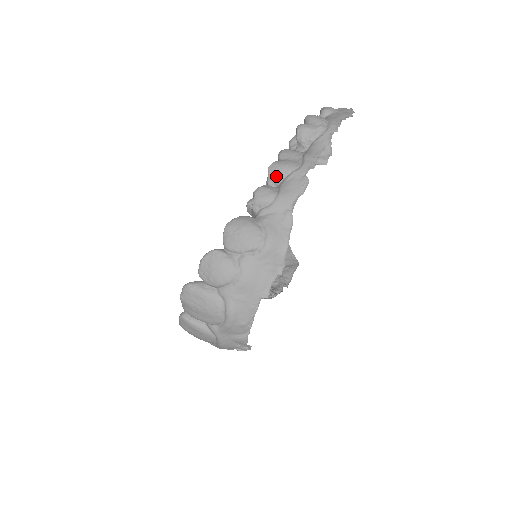
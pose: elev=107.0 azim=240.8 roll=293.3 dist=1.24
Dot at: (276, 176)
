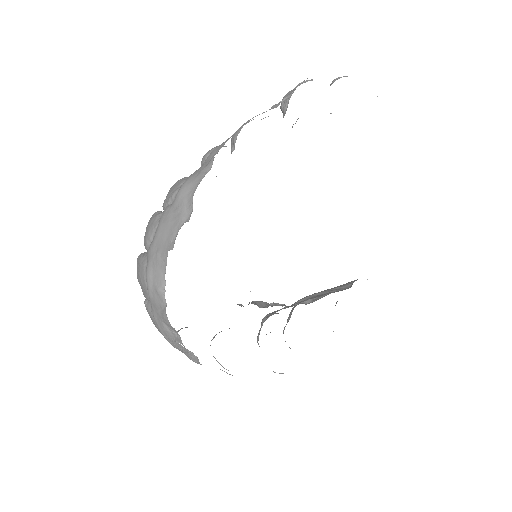
Dot at: (233, 137)
